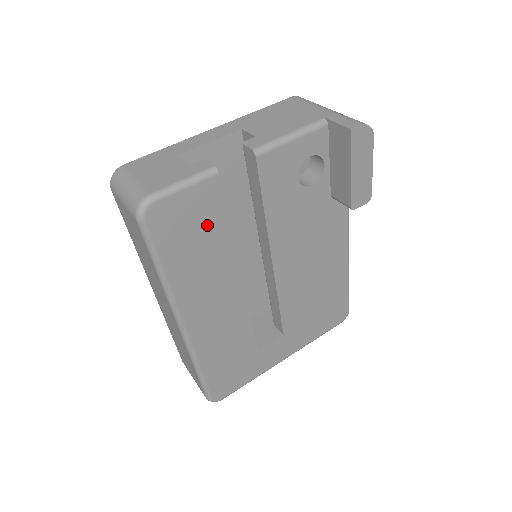
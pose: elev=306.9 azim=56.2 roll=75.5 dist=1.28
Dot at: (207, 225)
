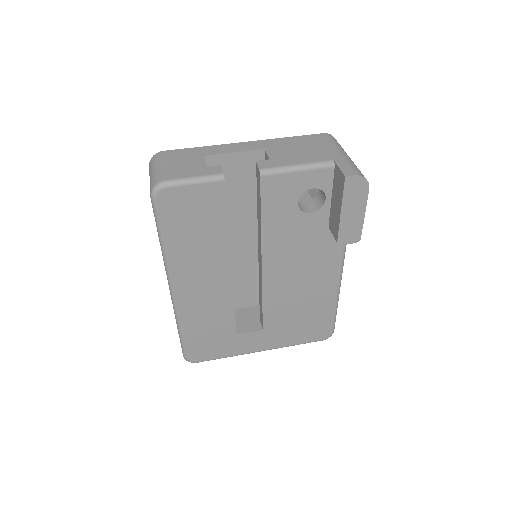
Dot at: (207, 217)
